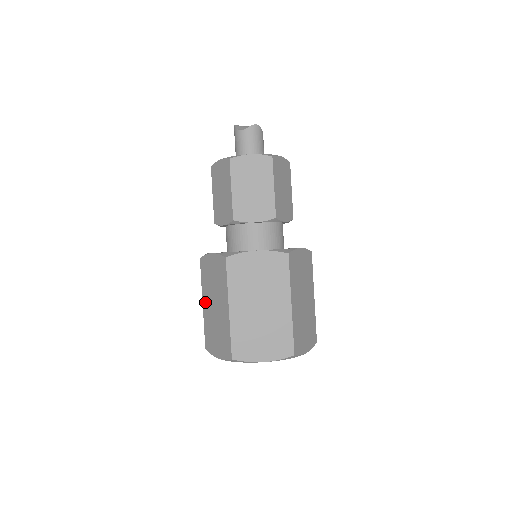
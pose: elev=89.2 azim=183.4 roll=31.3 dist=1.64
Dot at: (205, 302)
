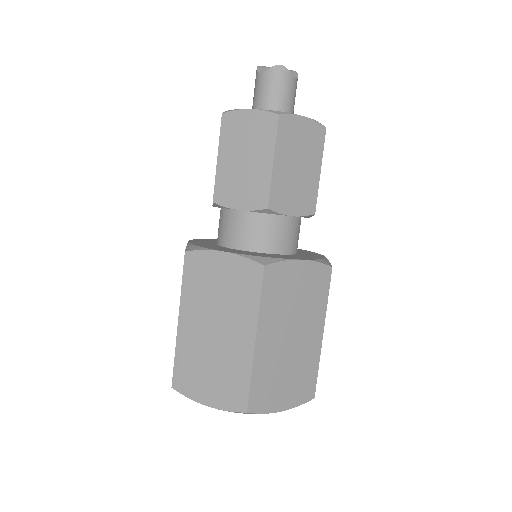
Dot at: occluded
